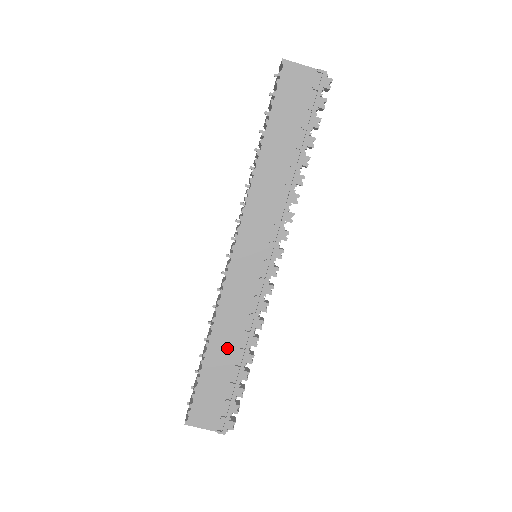
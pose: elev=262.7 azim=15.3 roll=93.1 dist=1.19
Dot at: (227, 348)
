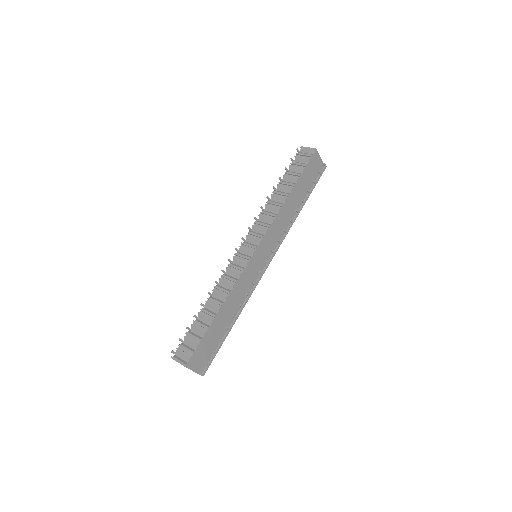
Dot at: (228, 314)
